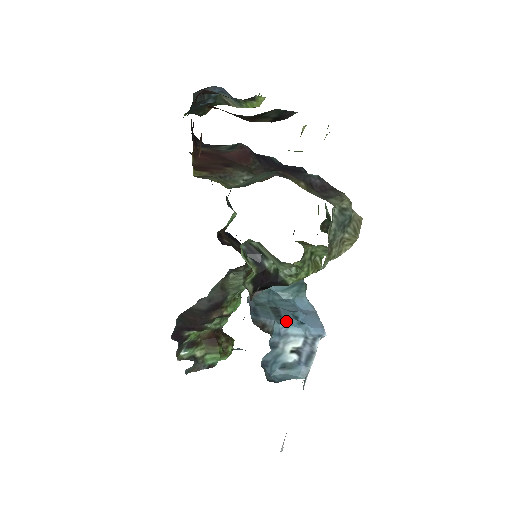
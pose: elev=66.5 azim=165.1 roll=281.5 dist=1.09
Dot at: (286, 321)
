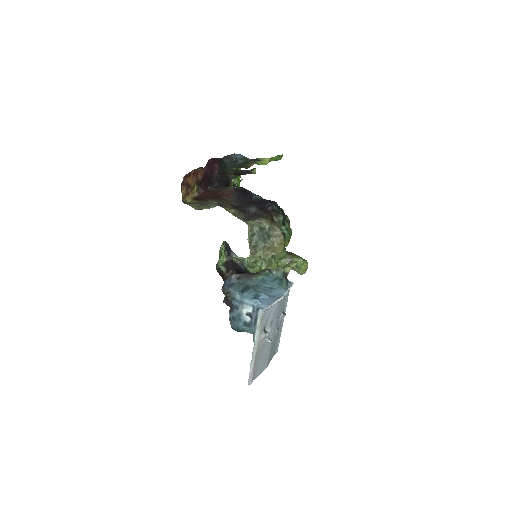
Dot at: (245, 294)
